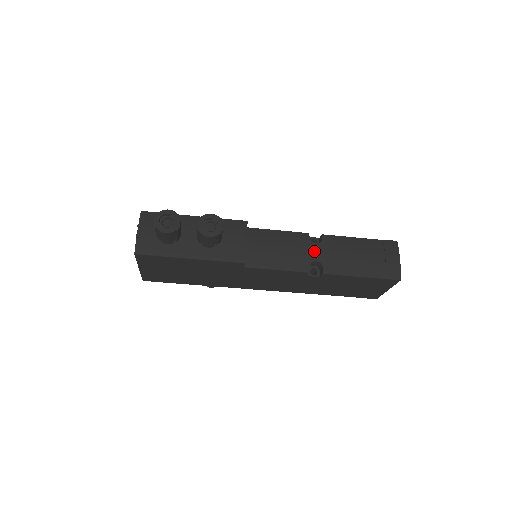
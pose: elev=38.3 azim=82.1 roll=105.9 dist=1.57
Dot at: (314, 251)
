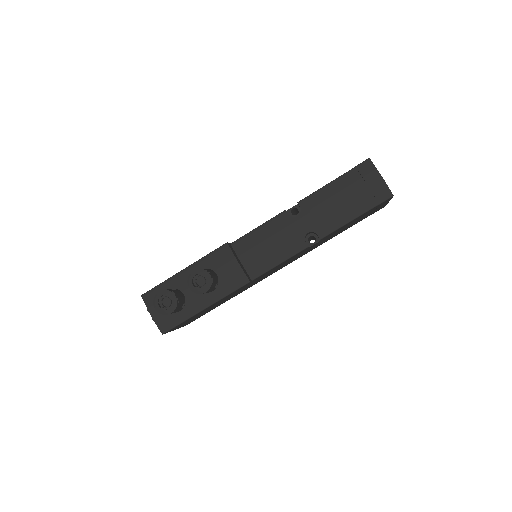
Dot at: (300, 225)
